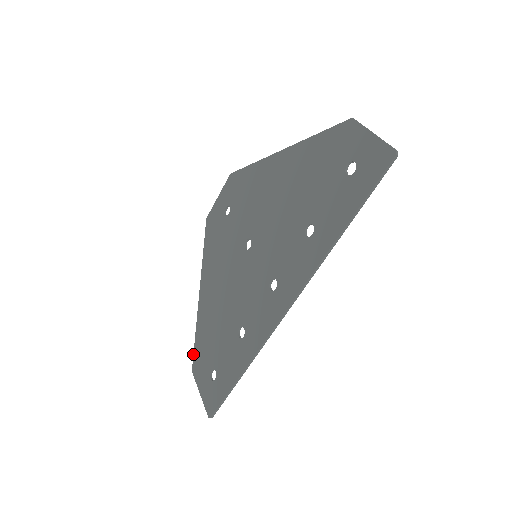
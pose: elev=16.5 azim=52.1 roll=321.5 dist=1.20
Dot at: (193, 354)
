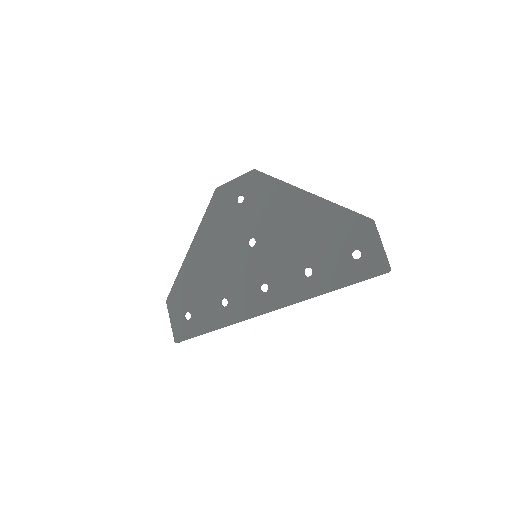
Dot at: (171, 289)
